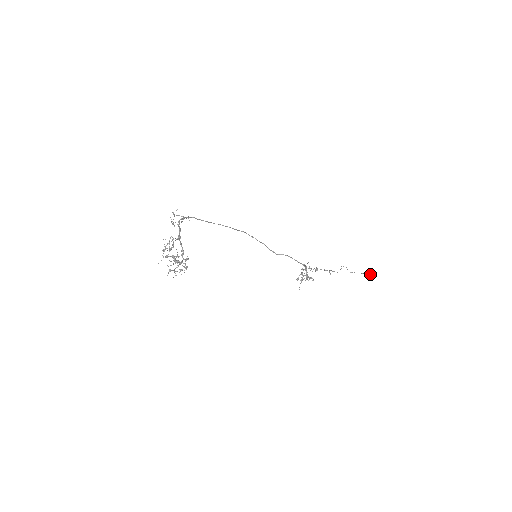
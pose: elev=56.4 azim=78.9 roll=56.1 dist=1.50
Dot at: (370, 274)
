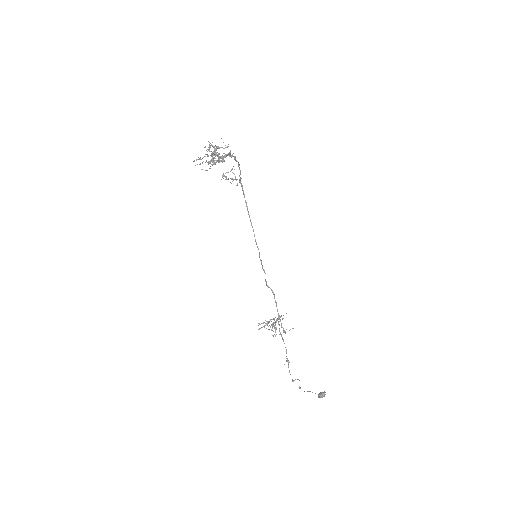
Dot at: occluded
